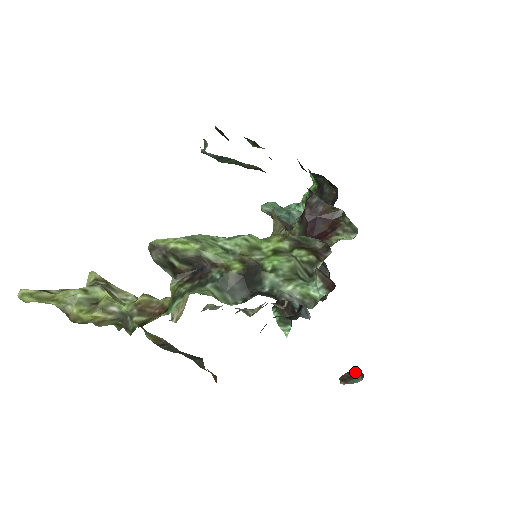
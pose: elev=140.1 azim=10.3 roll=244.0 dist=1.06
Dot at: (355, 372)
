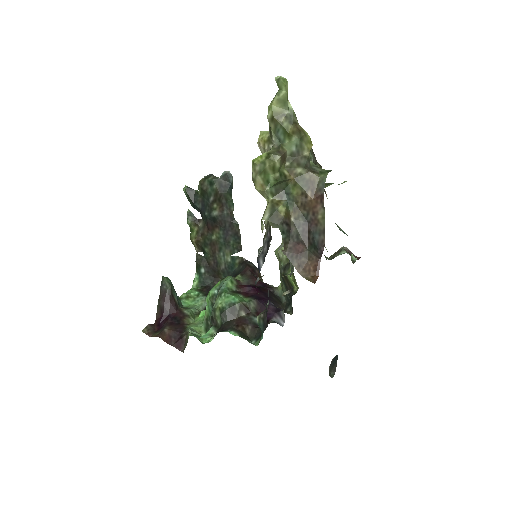
Dot at: (332, 365)
